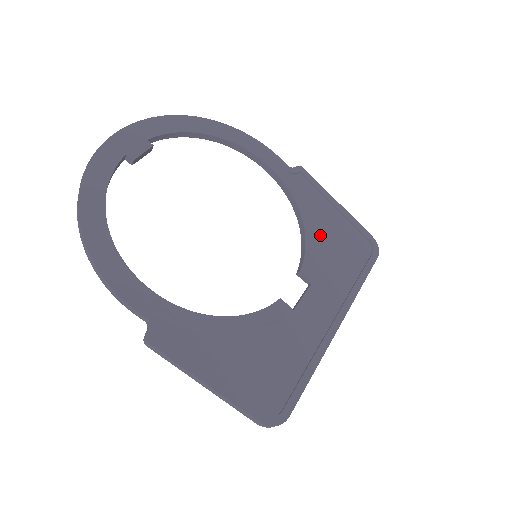
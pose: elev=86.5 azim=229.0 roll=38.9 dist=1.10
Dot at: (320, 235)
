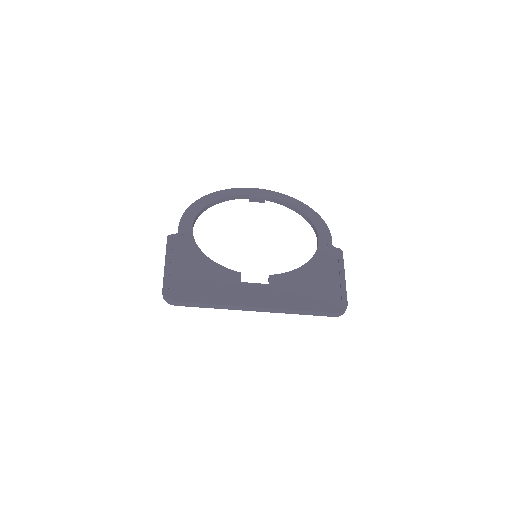
Dot at: (308, 277)
